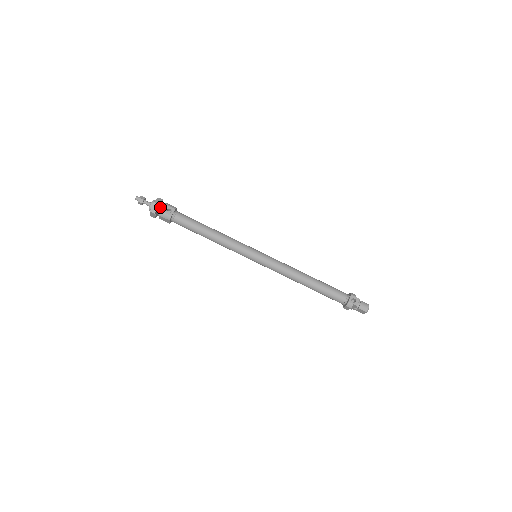
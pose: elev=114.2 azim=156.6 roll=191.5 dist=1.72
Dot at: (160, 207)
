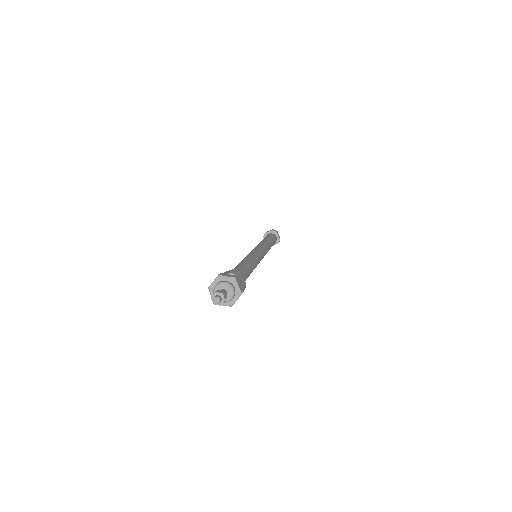
Dot at: occluded
